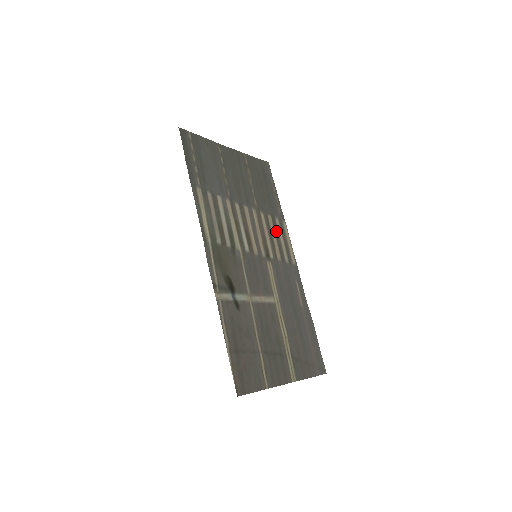
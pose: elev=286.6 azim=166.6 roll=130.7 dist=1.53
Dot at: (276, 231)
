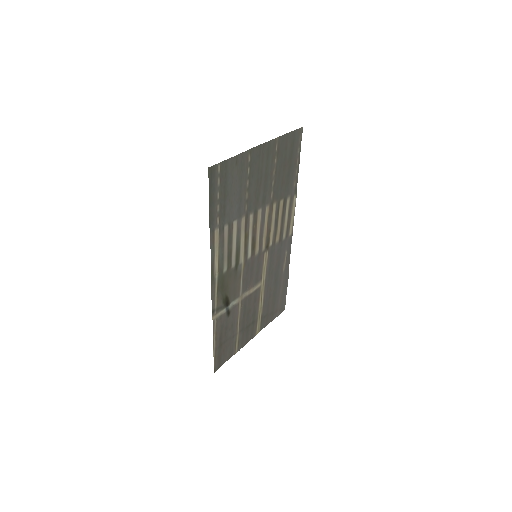
Dot at: (283, 213)
